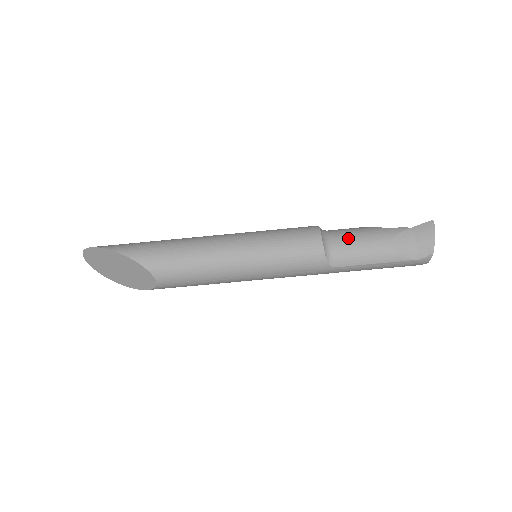
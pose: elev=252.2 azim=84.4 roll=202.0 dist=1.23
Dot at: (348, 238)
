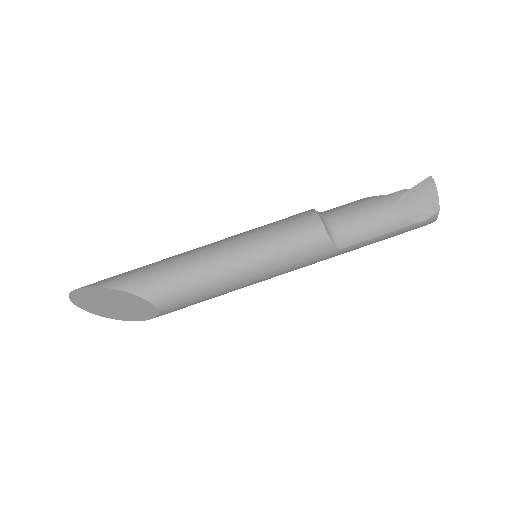
Dot at: (349, 215)
